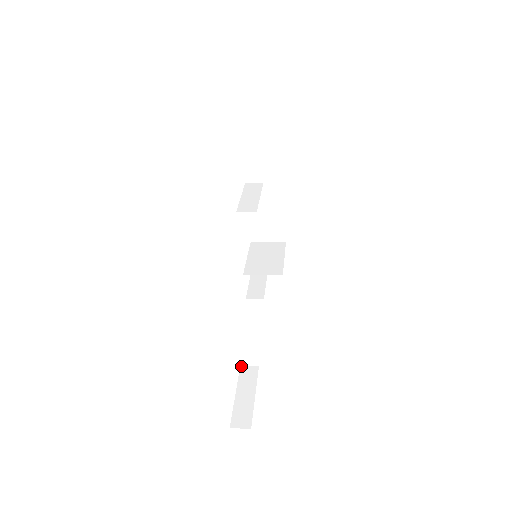
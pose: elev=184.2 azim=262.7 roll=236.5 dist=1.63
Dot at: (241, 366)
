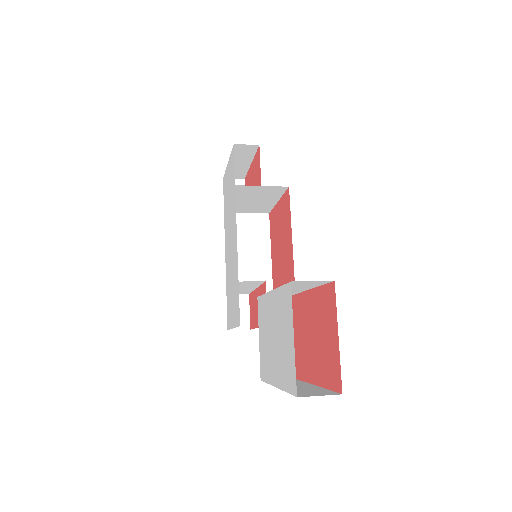
Dot at: (262, 380)
